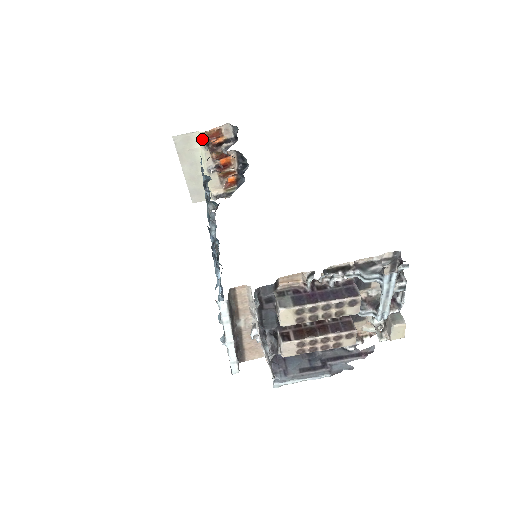
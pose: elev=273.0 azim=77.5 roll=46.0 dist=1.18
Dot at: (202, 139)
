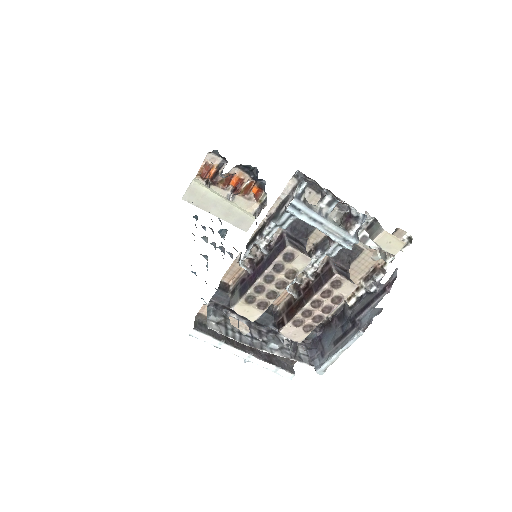
Dot at: (200, 182)
